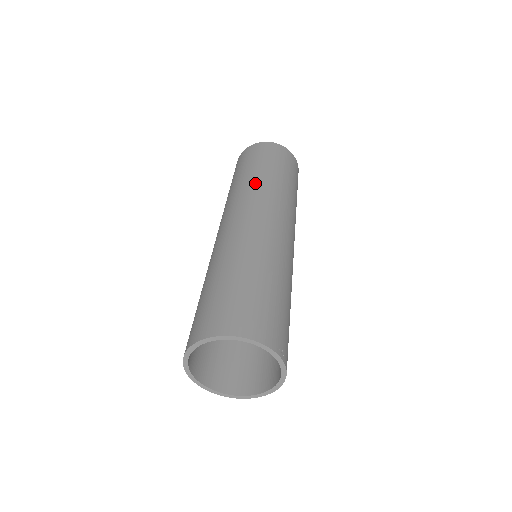
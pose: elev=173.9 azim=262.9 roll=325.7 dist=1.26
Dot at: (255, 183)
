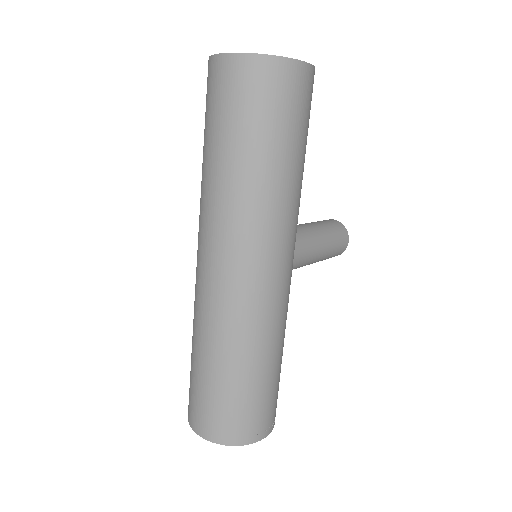
Dot at: (214, 195)
